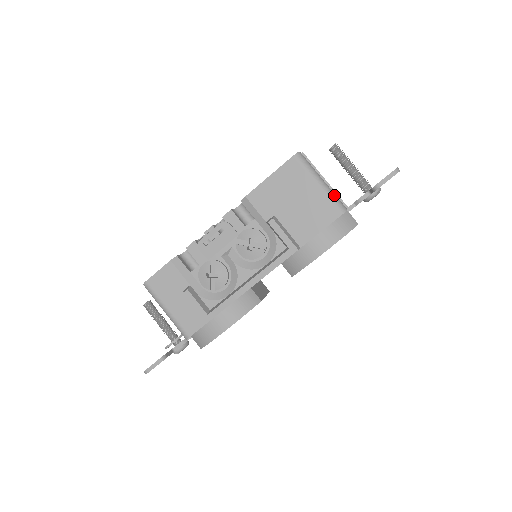
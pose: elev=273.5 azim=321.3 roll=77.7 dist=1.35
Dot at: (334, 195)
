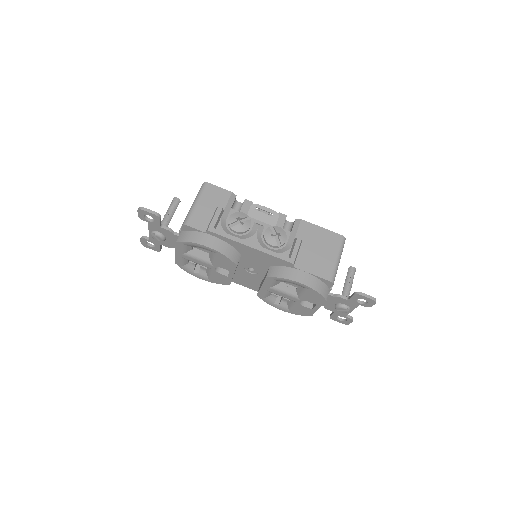
Dot at: occluded
